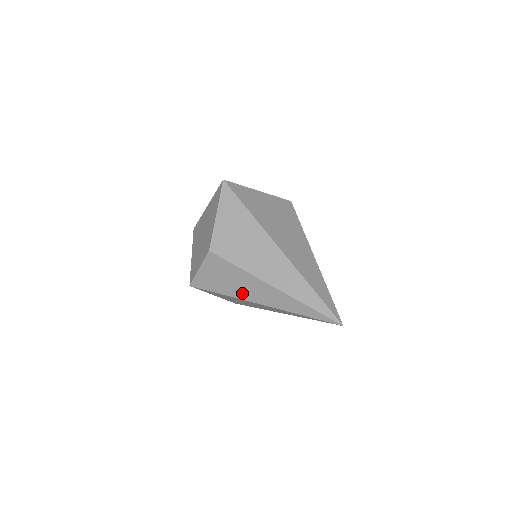
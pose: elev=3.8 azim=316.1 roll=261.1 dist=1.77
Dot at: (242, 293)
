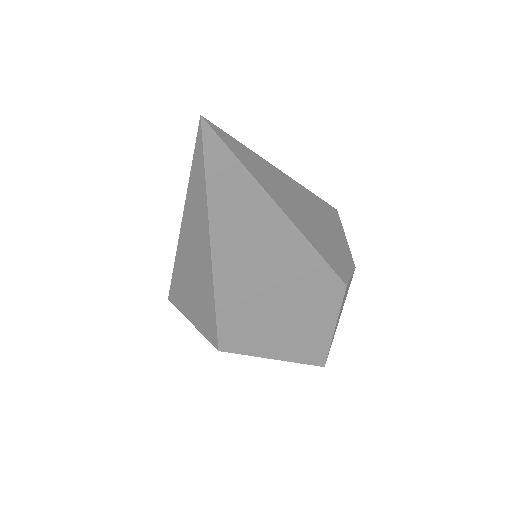
Dot at: occluded
